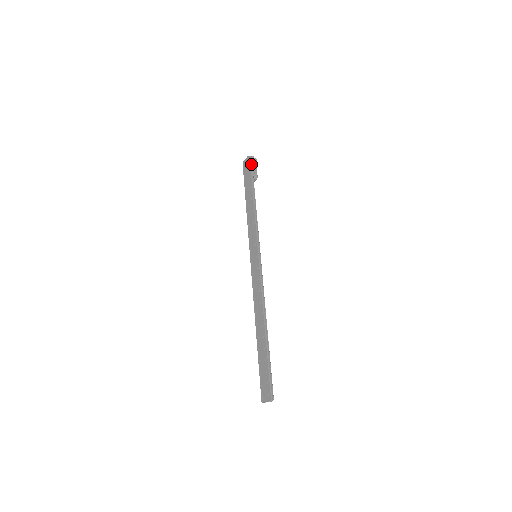
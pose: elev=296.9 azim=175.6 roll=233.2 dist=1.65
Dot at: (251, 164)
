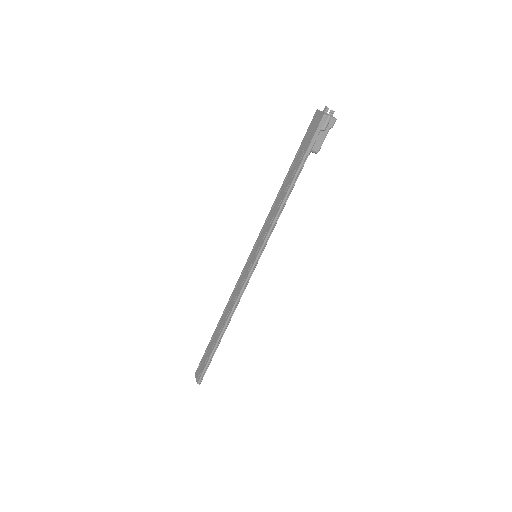
Dot at: (318, 130)
